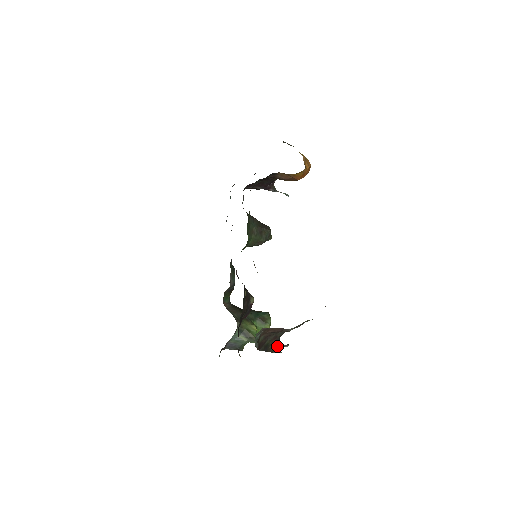
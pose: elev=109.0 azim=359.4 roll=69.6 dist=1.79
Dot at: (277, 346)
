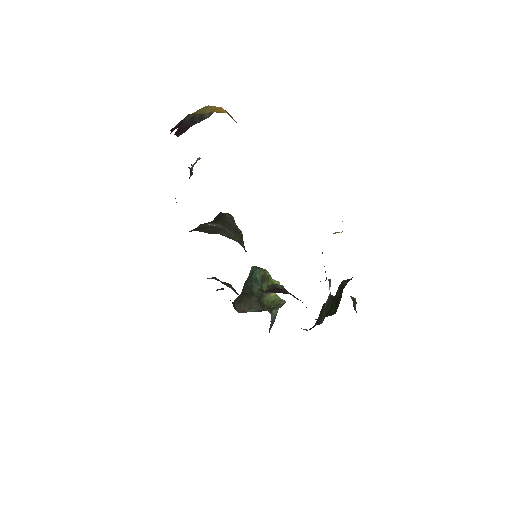
Dot at: occluded
